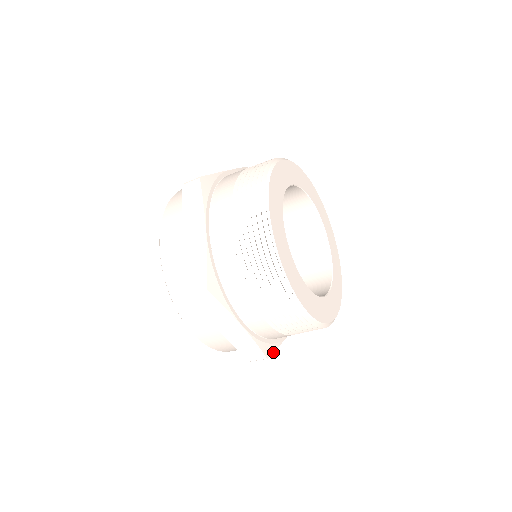
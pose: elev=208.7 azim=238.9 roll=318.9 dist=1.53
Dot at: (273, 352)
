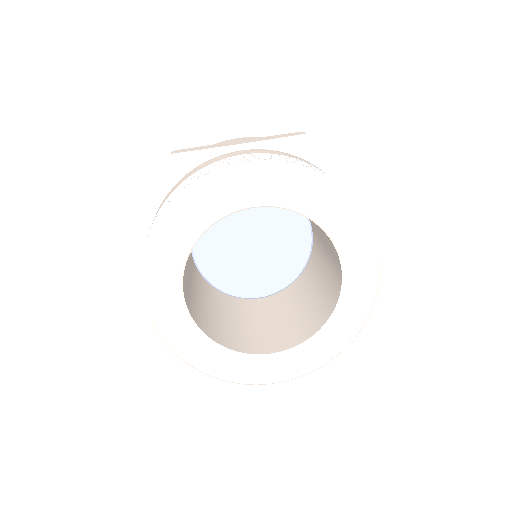
Dot at: occluded
